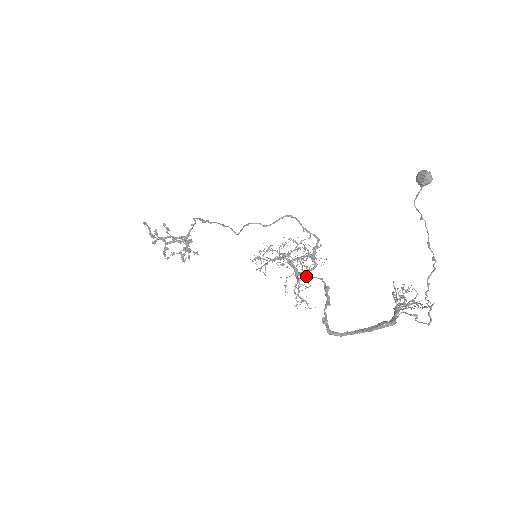
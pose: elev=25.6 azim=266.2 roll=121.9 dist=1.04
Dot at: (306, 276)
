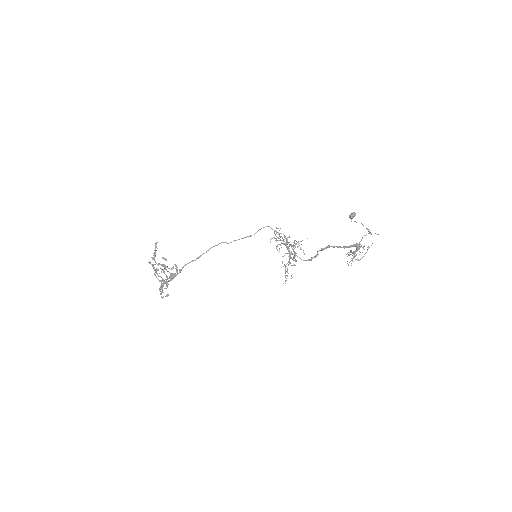
Dot at: (296, 255)
